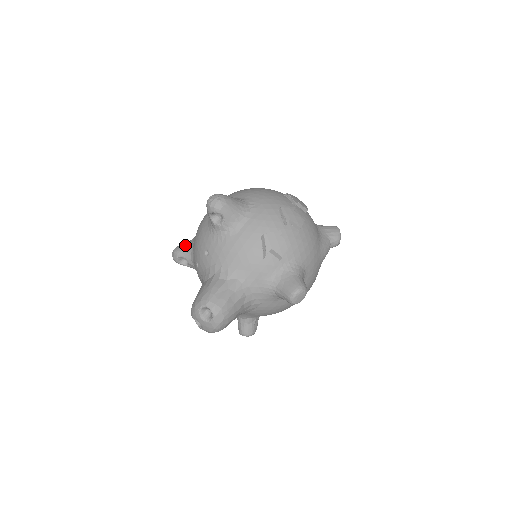
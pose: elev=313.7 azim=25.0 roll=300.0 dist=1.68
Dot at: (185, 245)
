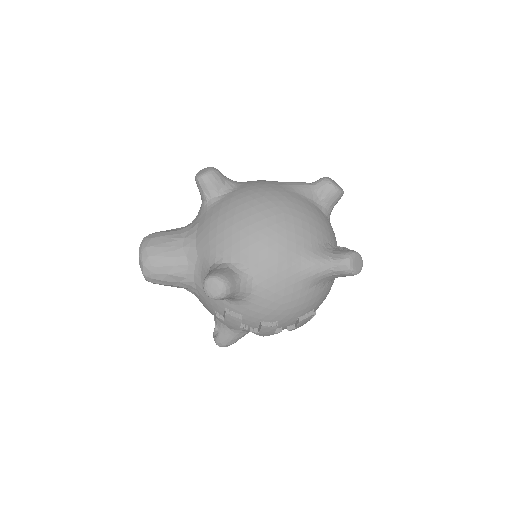
Dot at: occluded
